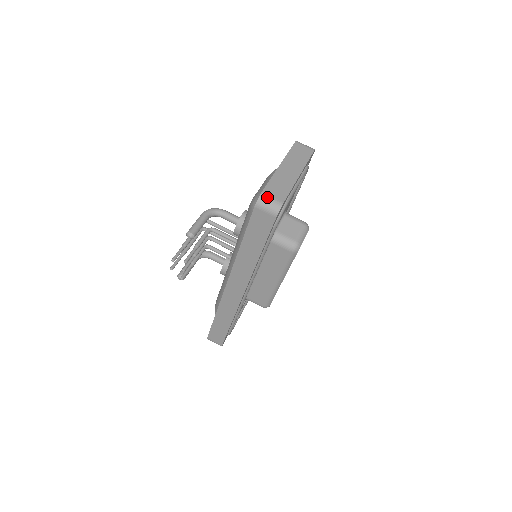
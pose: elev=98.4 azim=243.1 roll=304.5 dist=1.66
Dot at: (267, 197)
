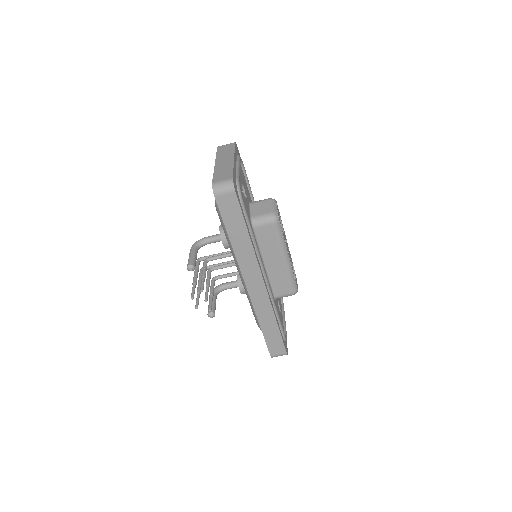
Dot at: (218, 183)
